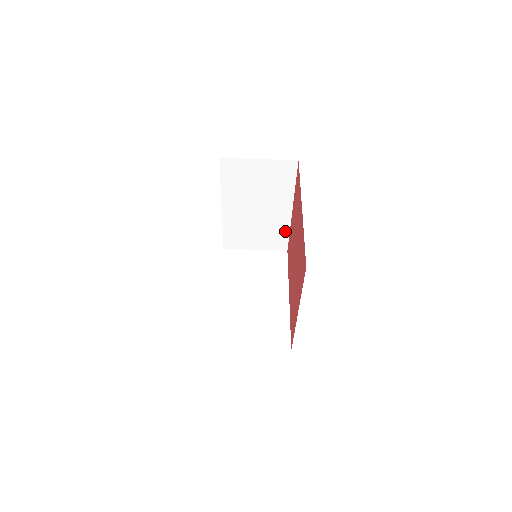
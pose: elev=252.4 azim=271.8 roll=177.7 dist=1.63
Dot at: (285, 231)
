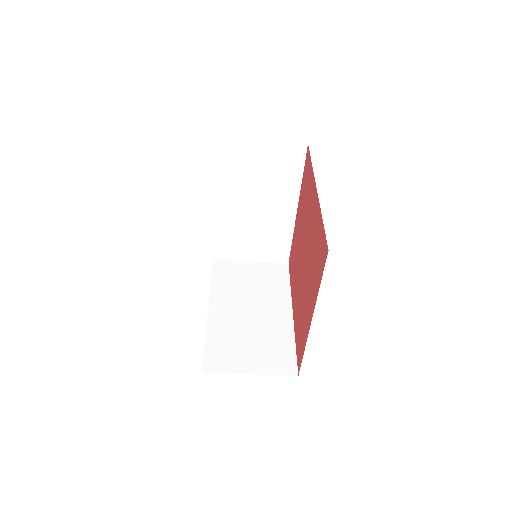
Dot at: (287, 237)
